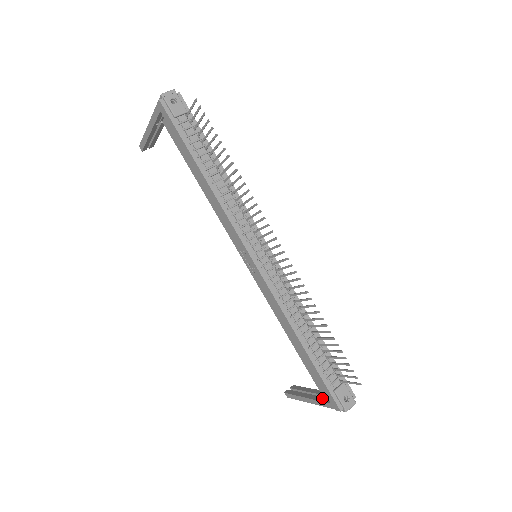
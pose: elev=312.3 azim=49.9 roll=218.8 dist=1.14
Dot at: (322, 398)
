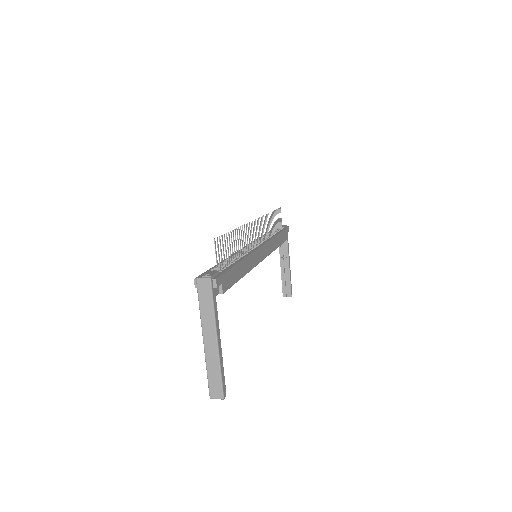
Dot at: (209, 322)
